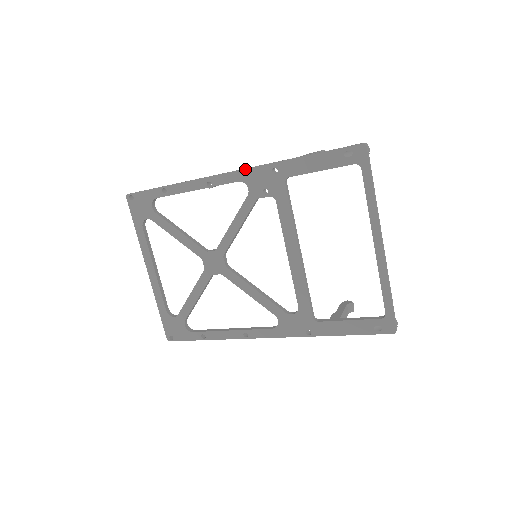
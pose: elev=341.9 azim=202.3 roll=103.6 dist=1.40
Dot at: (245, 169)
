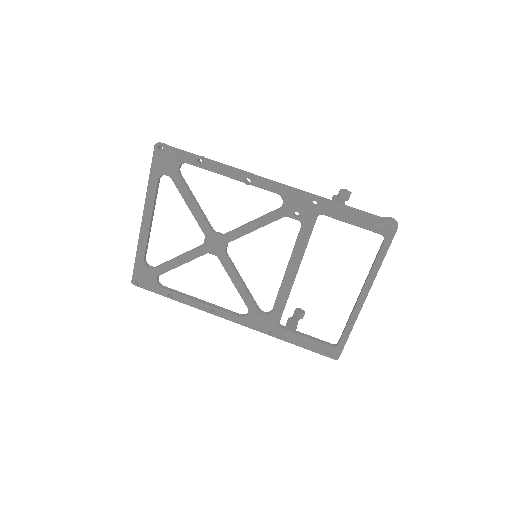
Dot at: (289, 188)
